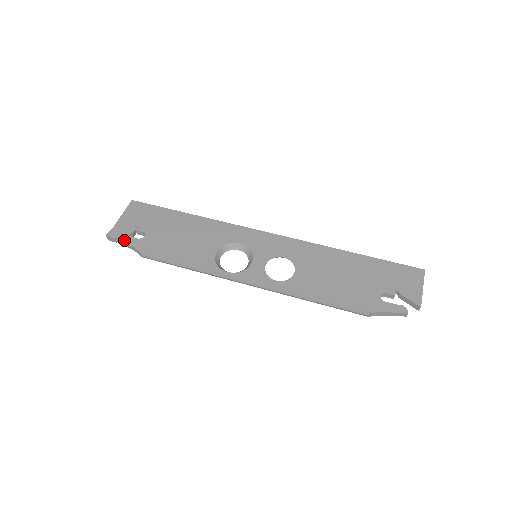
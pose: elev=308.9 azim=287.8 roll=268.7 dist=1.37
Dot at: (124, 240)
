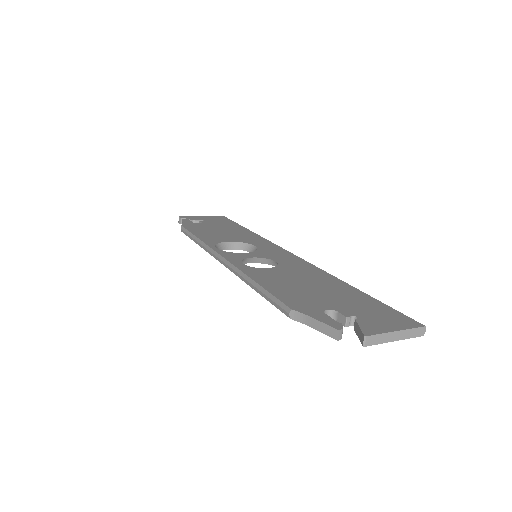
Dot at: (184, 220)
